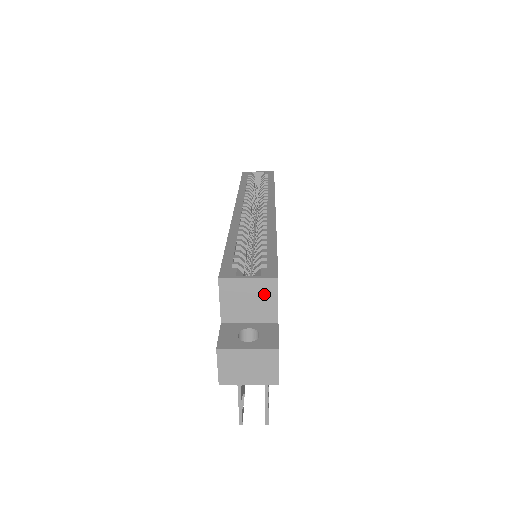
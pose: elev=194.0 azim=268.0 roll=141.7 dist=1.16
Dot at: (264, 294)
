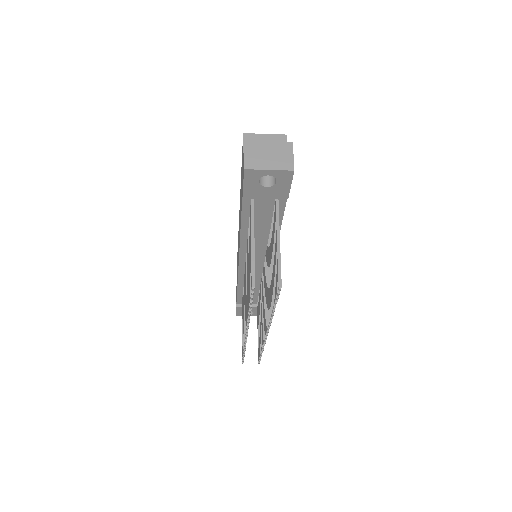
Dot at: occluded
